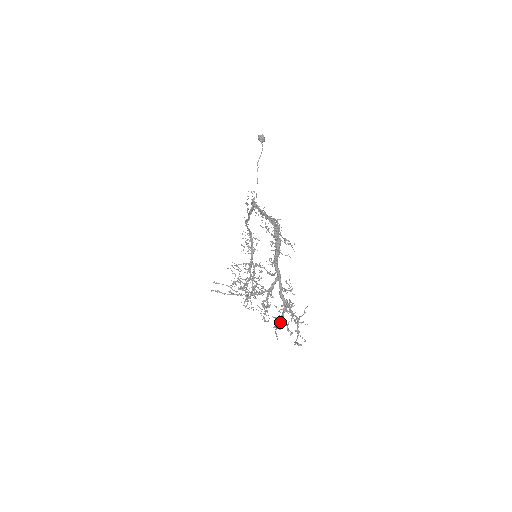
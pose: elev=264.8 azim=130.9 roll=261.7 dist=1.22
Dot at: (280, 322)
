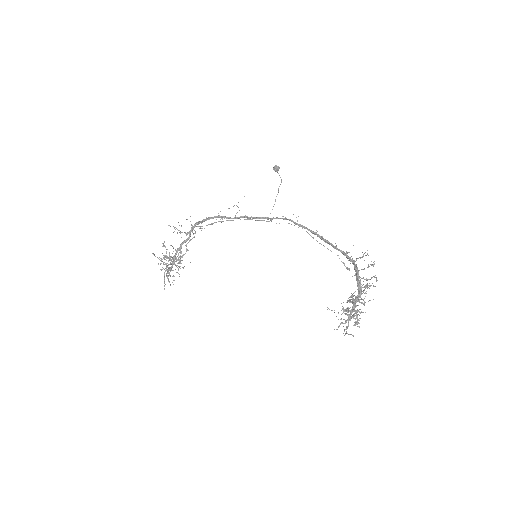
Dot at: (347, 320)
